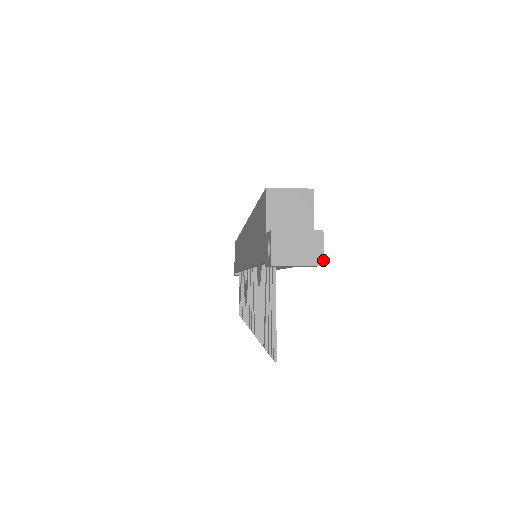
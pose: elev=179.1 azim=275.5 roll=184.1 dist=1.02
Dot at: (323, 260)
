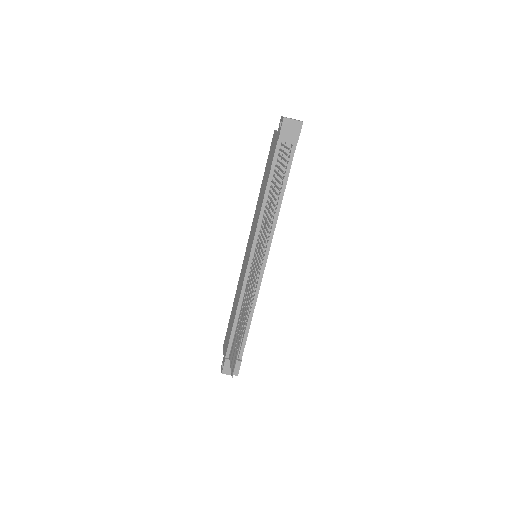
Dot at: (302, 121)
